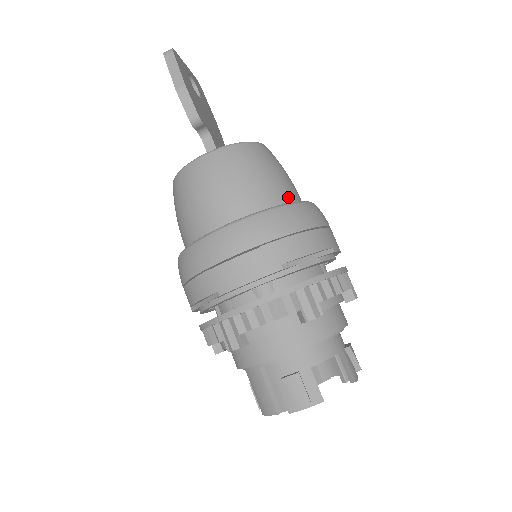
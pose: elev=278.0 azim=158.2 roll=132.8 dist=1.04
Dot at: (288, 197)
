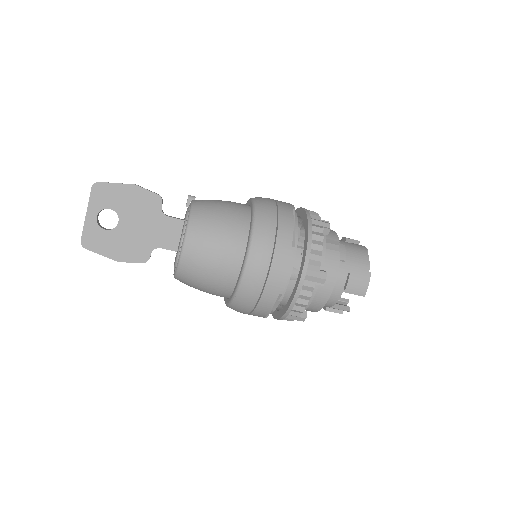
Dot at: (230, 282)
